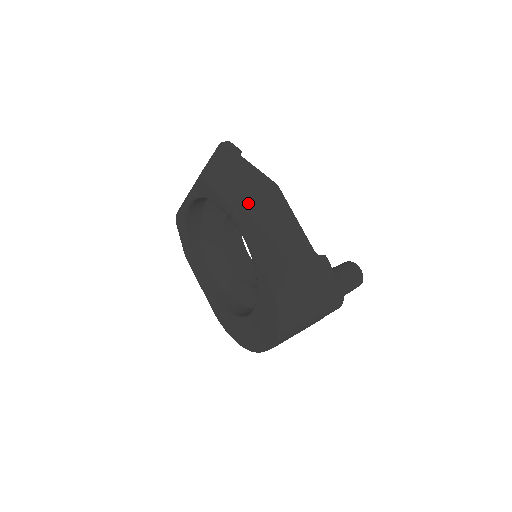
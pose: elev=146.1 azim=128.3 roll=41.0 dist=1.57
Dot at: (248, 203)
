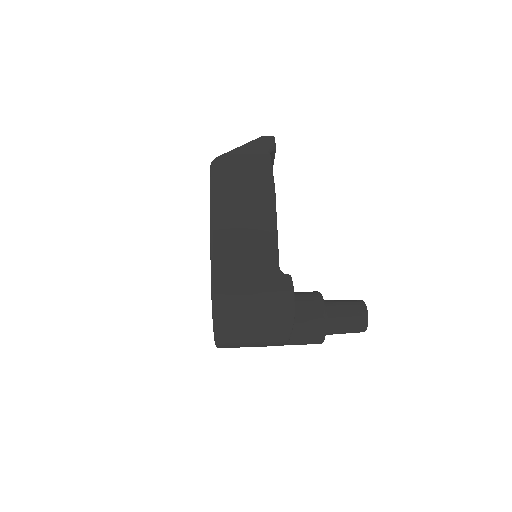
Dot at: (230, 197)
